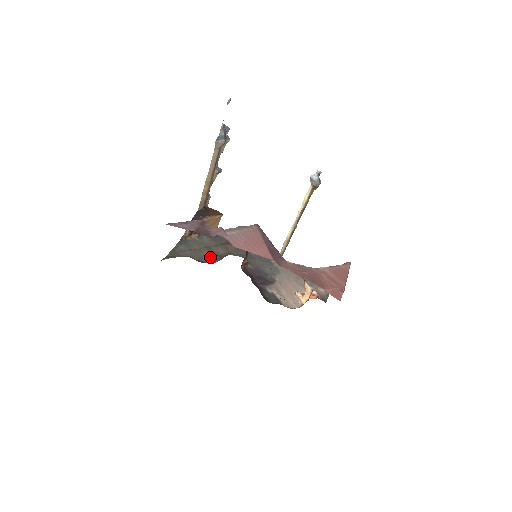
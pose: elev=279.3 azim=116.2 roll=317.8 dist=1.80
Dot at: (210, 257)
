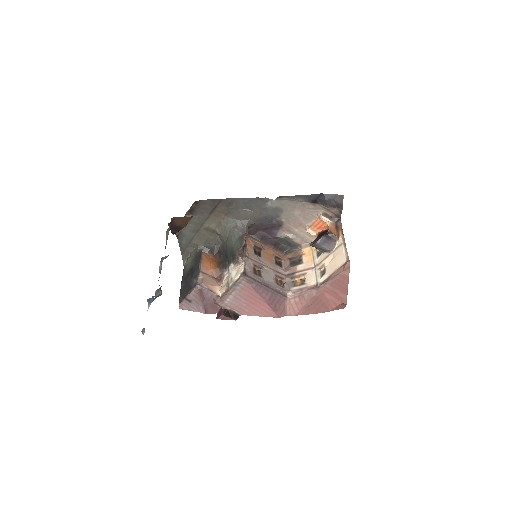
Dot at: (213, 236)
